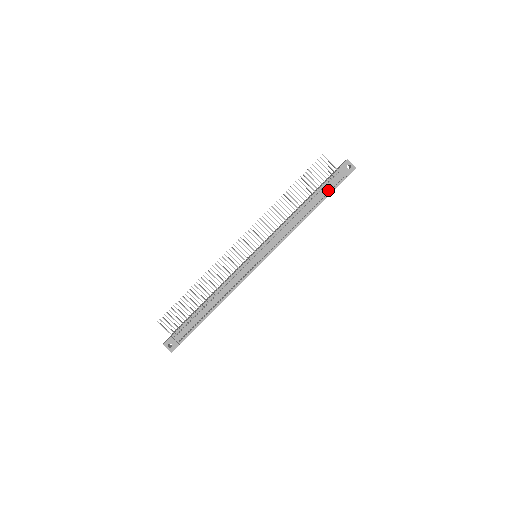
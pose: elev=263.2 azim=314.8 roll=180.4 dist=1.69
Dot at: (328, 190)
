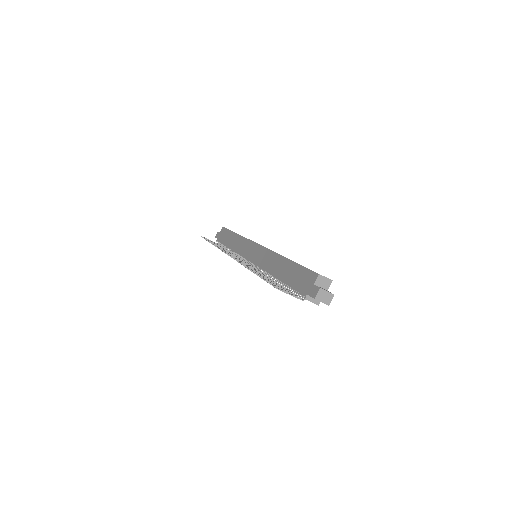
Dot at: occluded
